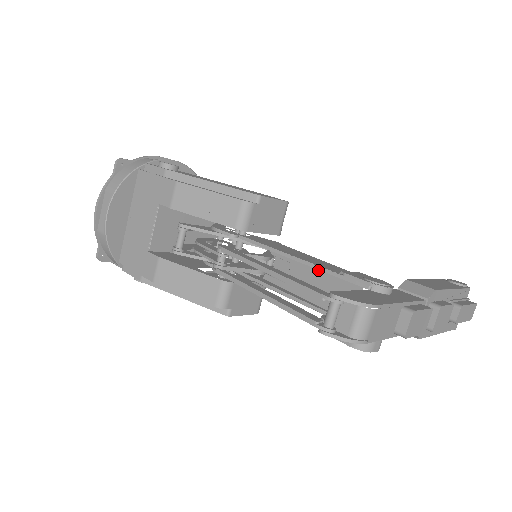
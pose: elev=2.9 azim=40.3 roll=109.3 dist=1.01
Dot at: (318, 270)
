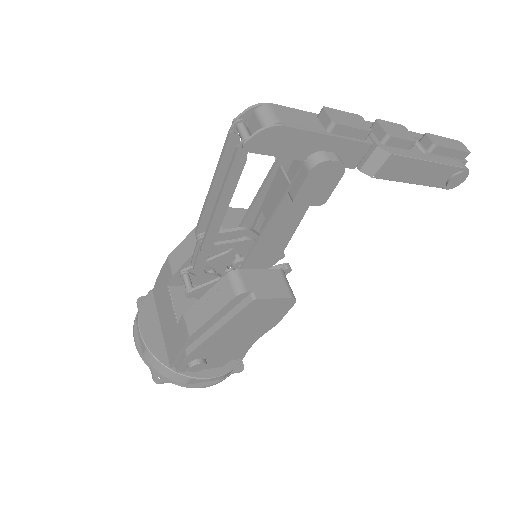
Dot at: (272, 185)
